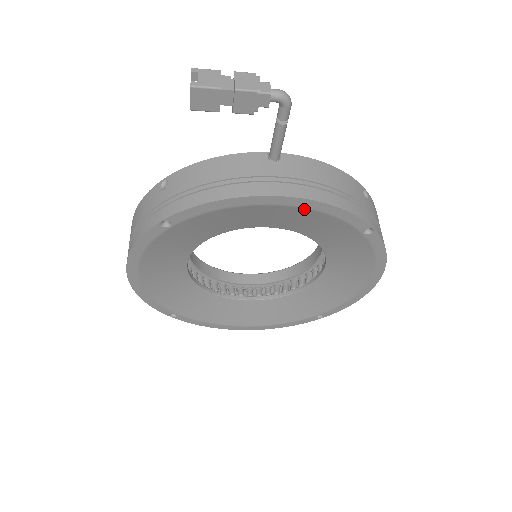
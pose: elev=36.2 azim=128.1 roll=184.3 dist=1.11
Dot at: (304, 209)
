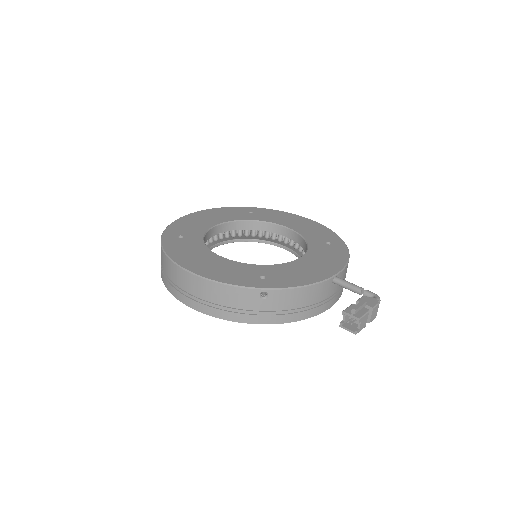
Dot at: occluded
